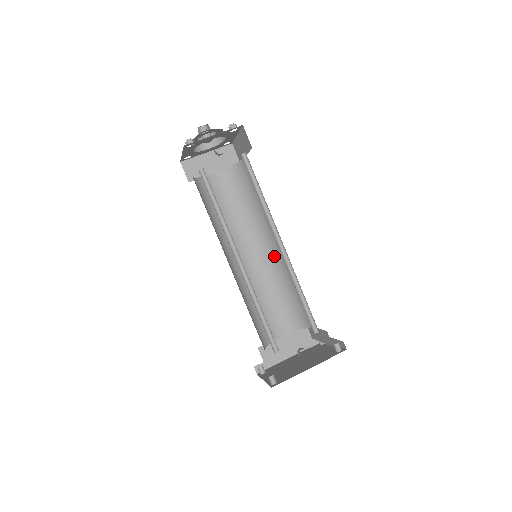
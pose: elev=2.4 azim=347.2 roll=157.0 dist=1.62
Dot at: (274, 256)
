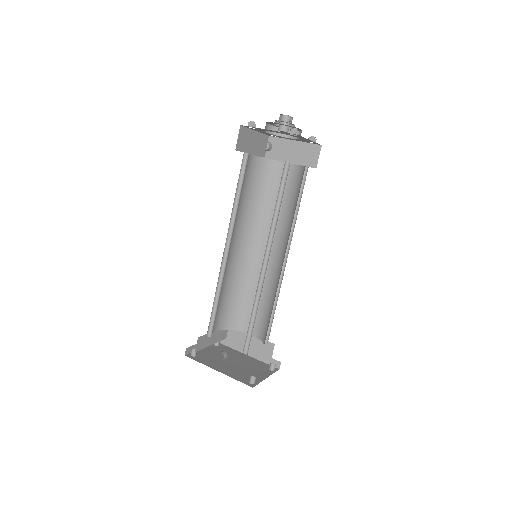
Dot at: (281, 268)
